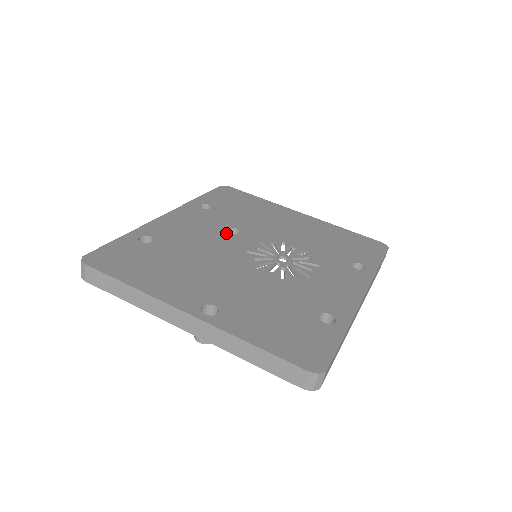
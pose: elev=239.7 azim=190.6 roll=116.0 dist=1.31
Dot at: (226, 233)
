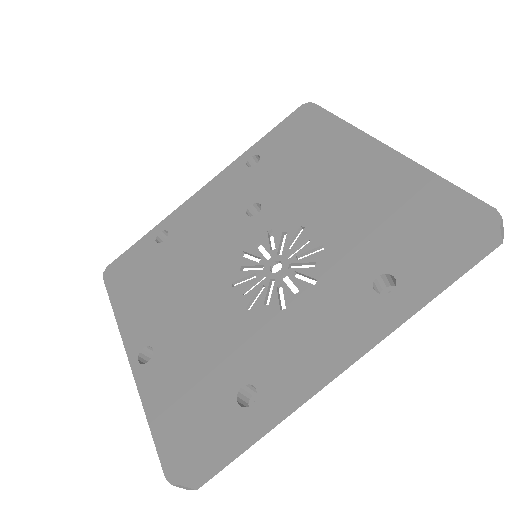
Dot at: (242, 216)
